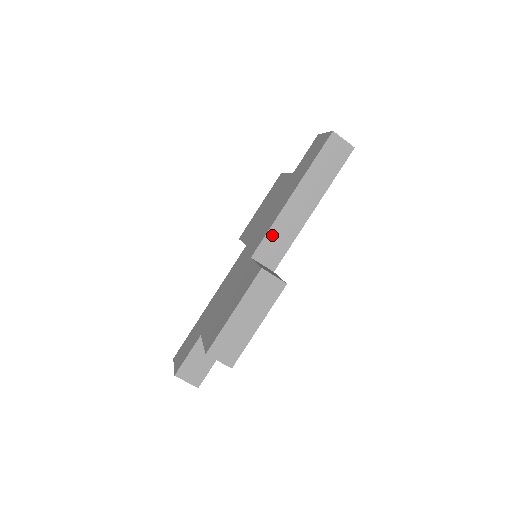
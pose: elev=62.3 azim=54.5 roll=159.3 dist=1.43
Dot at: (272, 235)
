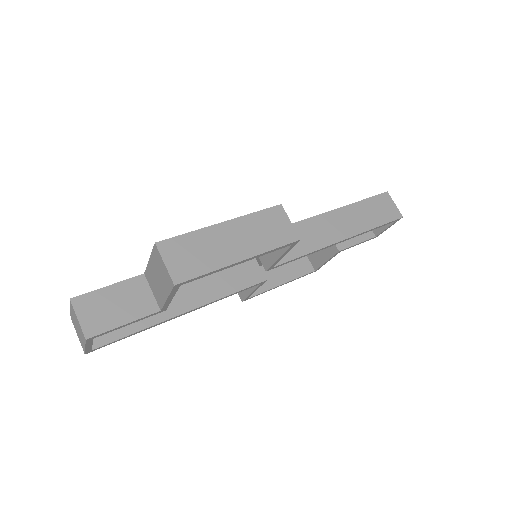
Dot at: occluded
